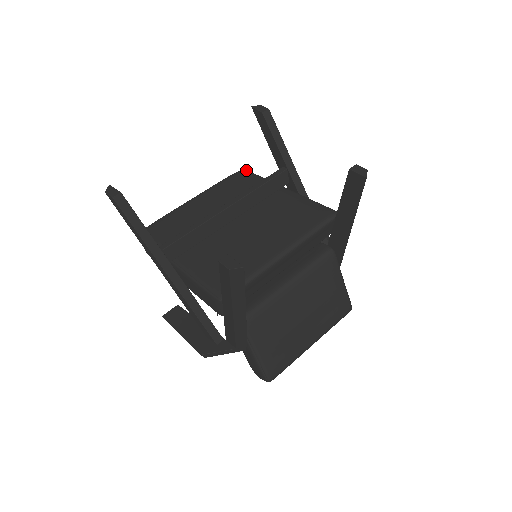
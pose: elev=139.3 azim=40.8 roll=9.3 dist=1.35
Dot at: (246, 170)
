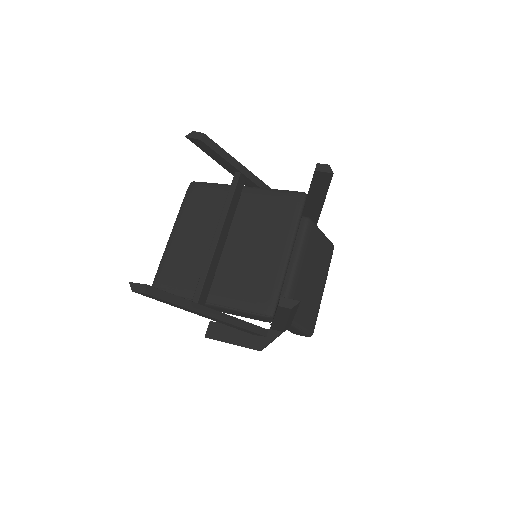
Dot at: (196, 182)
